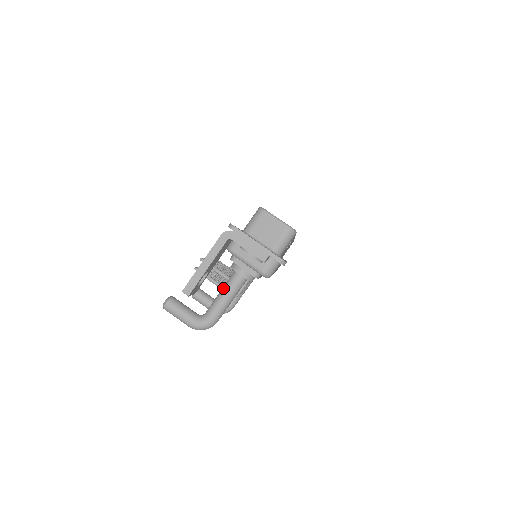
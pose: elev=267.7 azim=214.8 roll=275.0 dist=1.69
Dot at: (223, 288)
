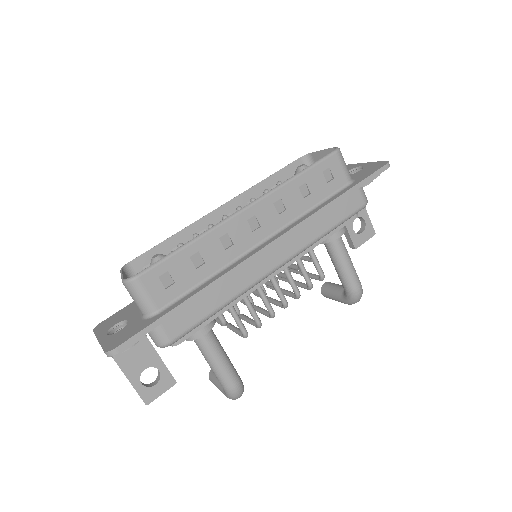
Dot at: occluded
